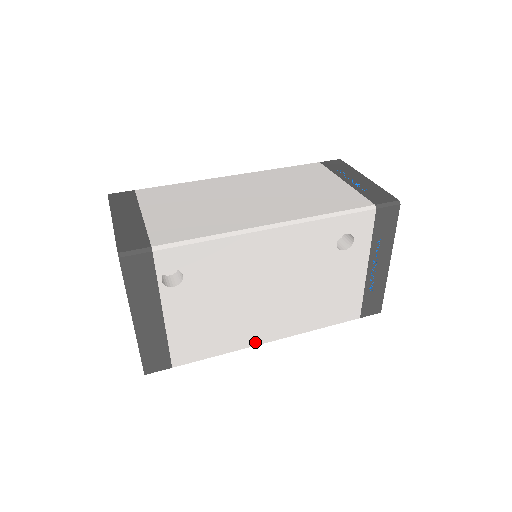
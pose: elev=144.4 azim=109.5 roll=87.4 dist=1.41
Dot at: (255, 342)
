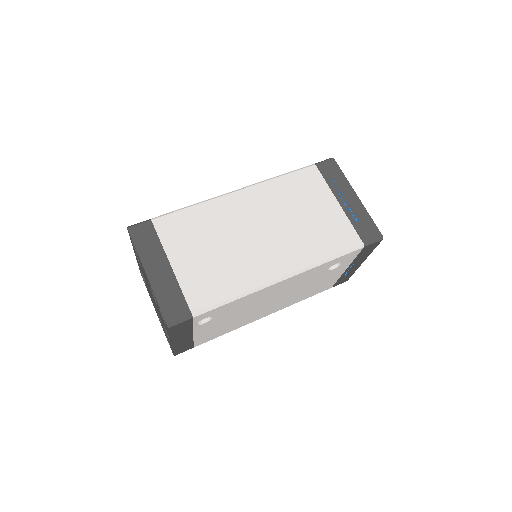
Dot at: (254, 320)
